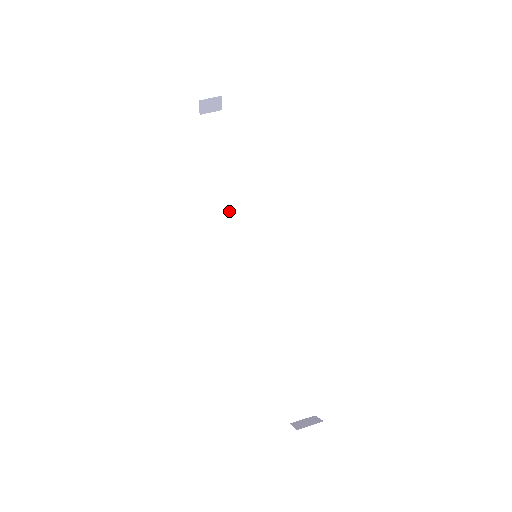
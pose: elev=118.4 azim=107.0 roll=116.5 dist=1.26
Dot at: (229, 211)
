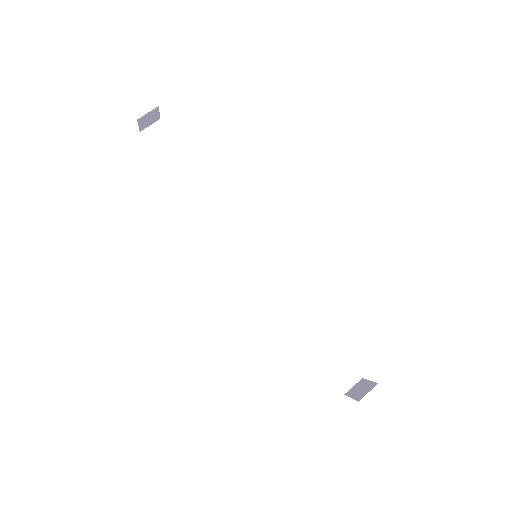
Dot at: (210, 220)
